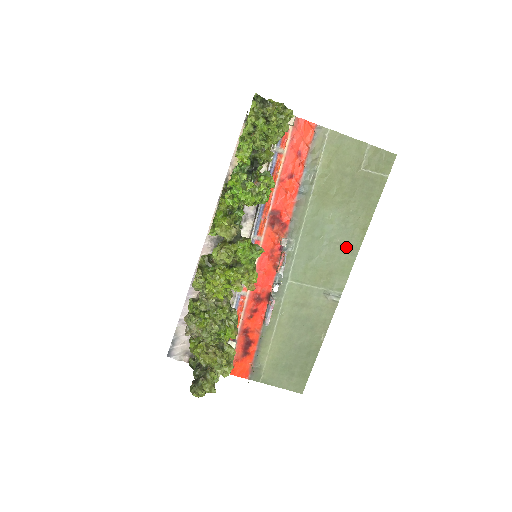
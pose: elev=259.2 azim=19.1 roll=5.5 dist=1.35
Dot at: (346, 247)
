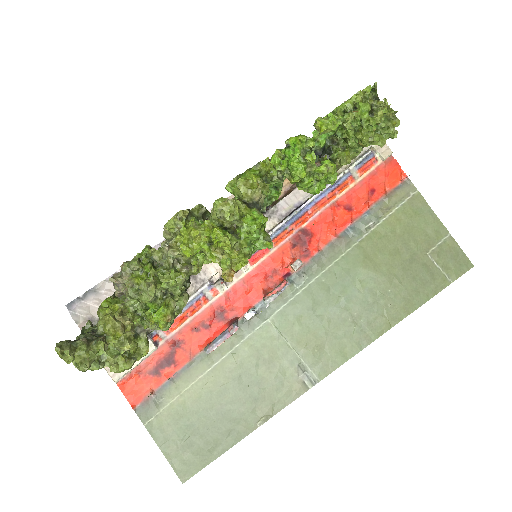
Dot at: (359, 328)
